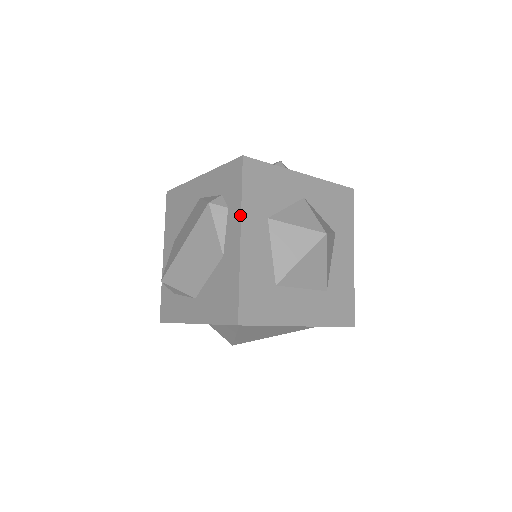
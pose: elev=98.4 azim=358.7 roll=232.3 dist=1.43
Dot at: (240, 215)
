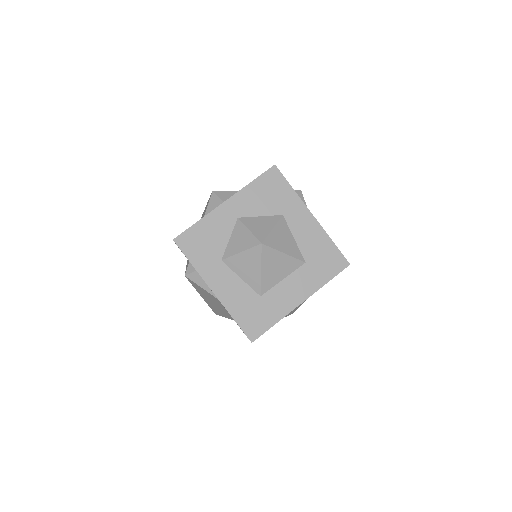
Dot at: occluded
